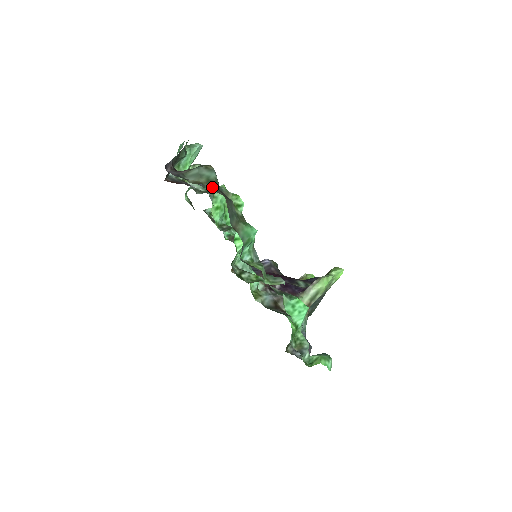
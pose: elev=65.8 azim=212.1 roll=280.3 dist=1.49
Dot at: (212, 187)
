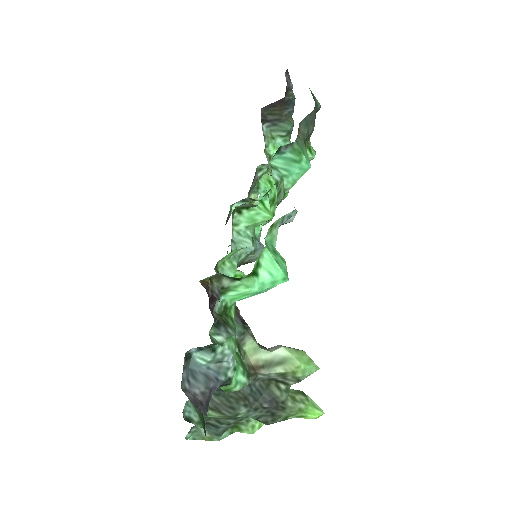
Dot at: (313, 96)
